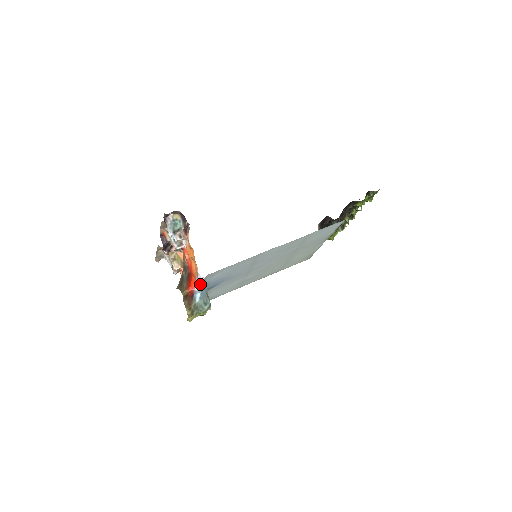
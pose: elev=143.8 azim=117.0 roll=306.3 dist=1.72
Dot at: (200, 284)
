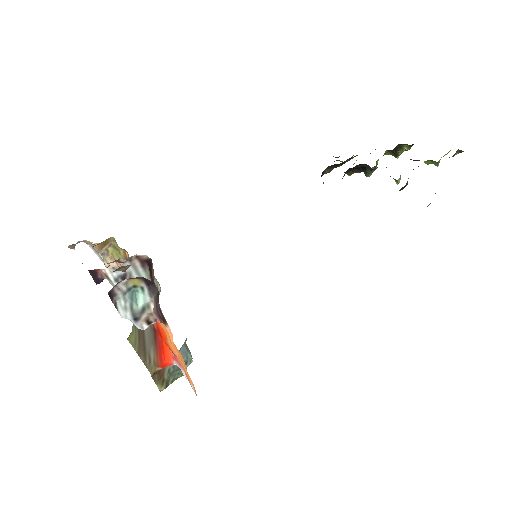
Dot at: occluded
